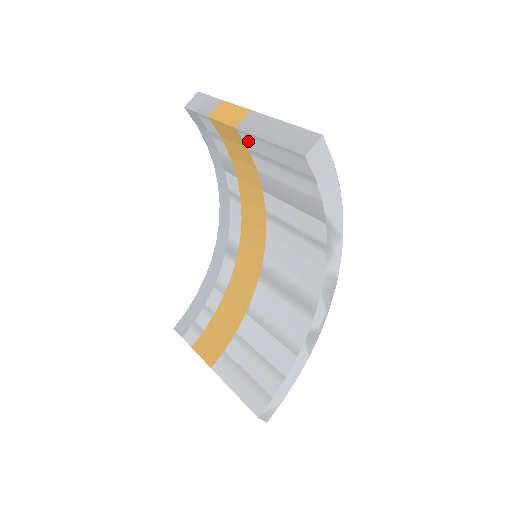
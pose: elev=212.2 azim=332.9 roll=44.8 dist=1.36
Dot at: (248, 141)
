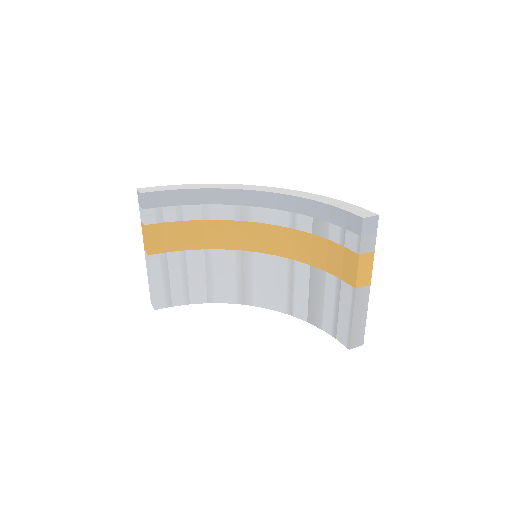
Dot at: (348, 291)
